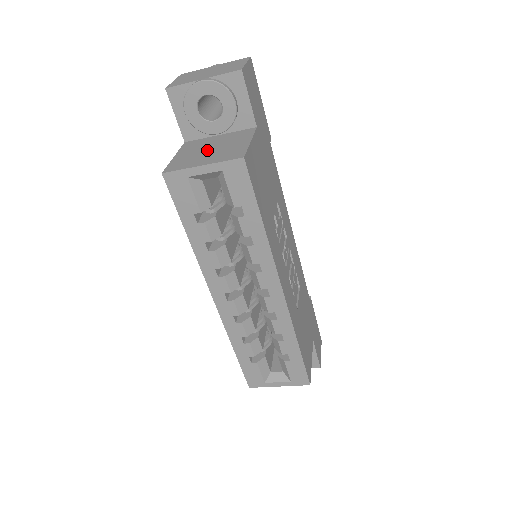
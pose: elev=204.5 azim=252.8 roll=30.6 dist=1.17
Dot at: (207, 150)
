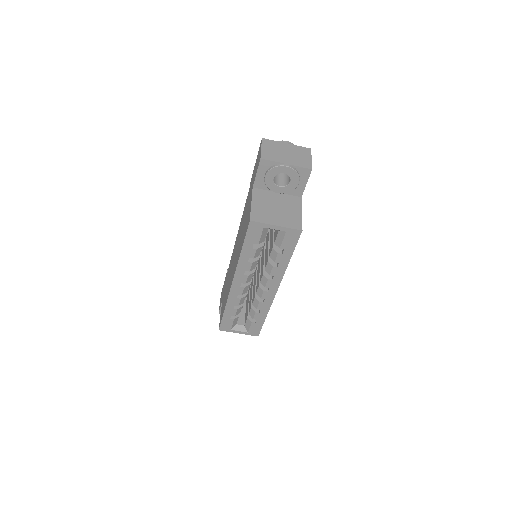
Dot at: (274, 208)
